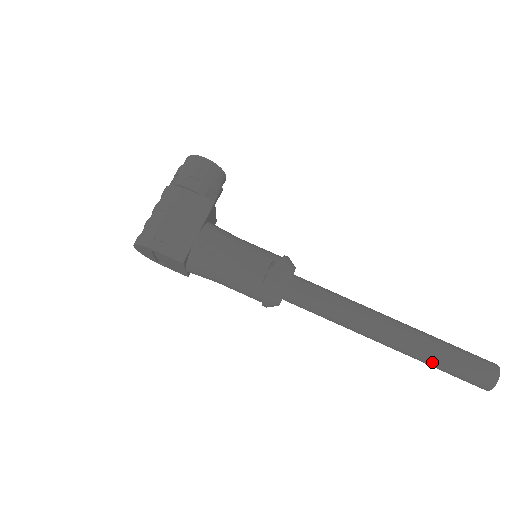
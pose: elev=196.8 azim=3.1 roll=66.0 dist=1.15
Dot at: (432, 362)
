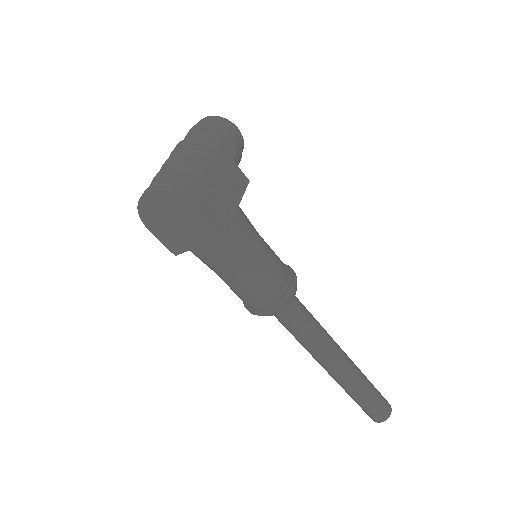
Dot at: (361, 394)
